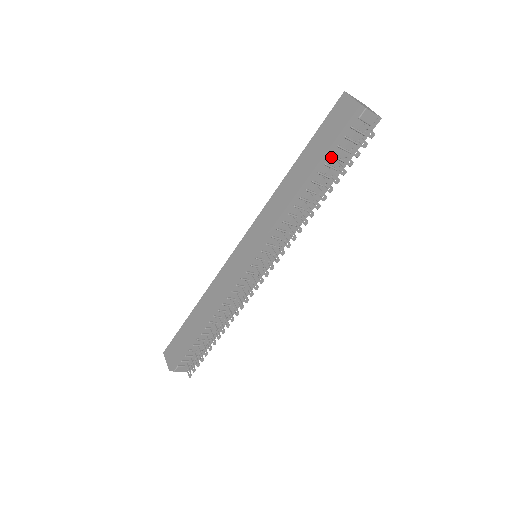
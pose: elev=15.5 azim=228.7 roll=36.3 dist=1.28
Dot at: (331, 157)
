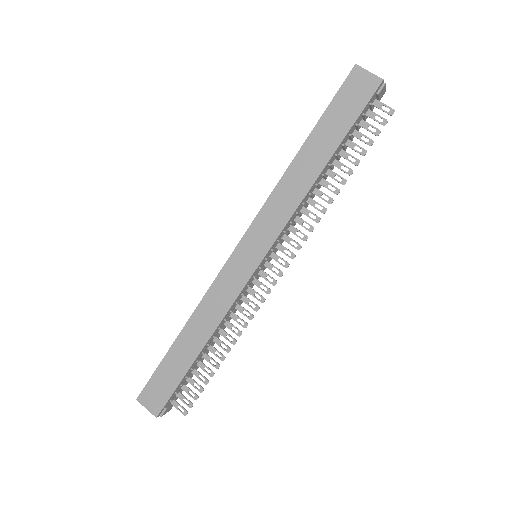
Dot at: (347, 137)
